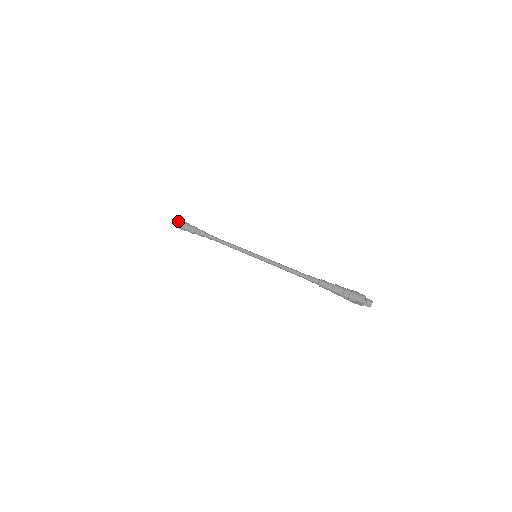
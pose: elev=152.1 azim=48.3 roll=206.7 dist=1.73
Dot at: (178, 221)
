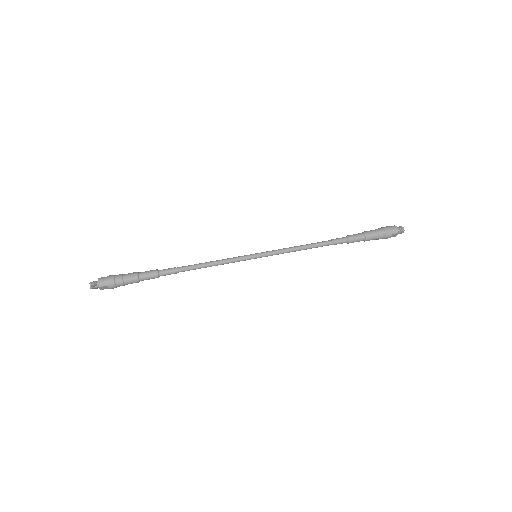
Dot at: (102, 280)
